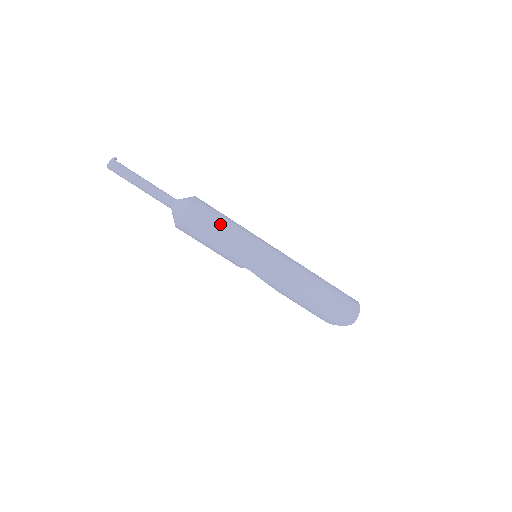
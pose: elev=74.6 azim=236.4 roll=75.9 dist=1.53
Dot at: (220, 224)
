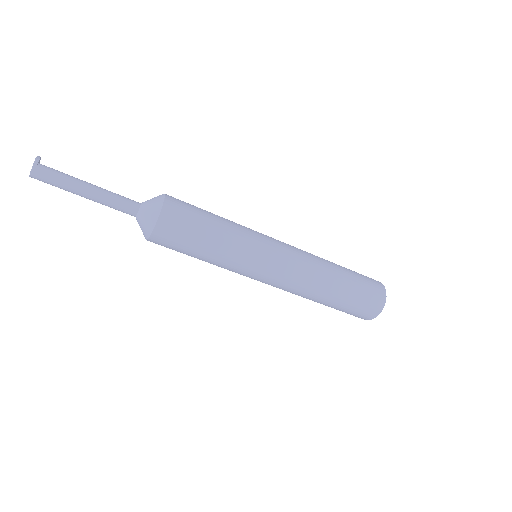
Dot at: (200, 245)
